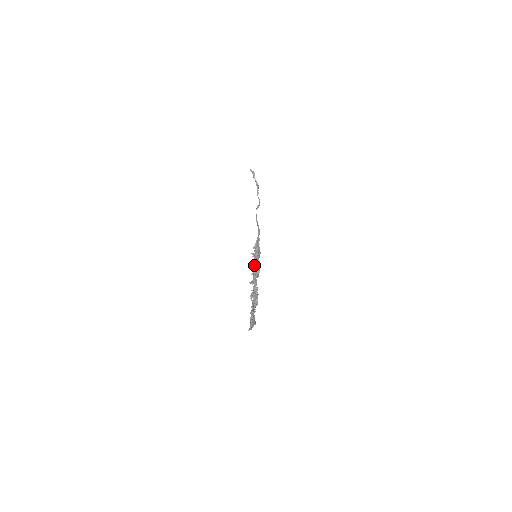
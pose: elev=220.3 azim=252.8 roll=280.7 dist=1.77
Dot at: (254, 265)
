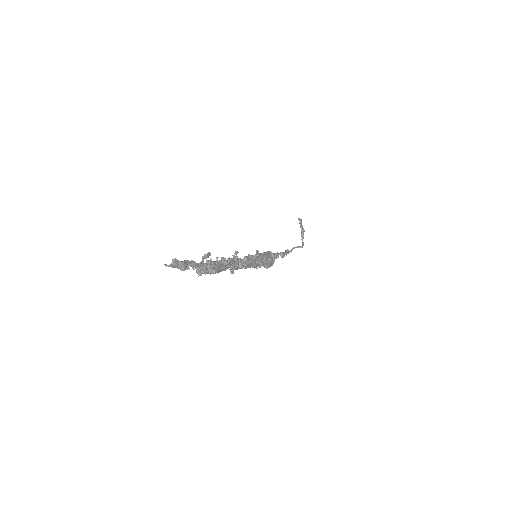
Dot at: (244, 256)
